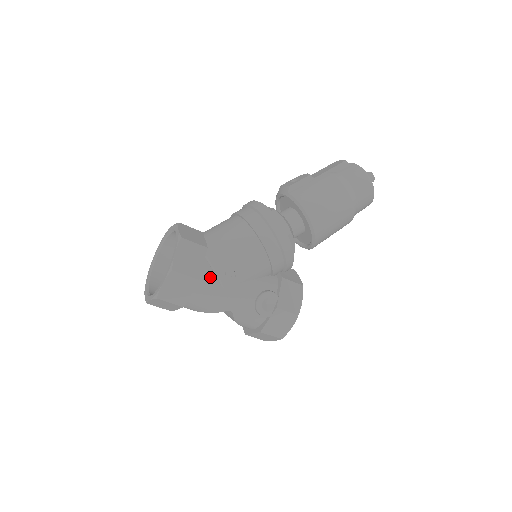
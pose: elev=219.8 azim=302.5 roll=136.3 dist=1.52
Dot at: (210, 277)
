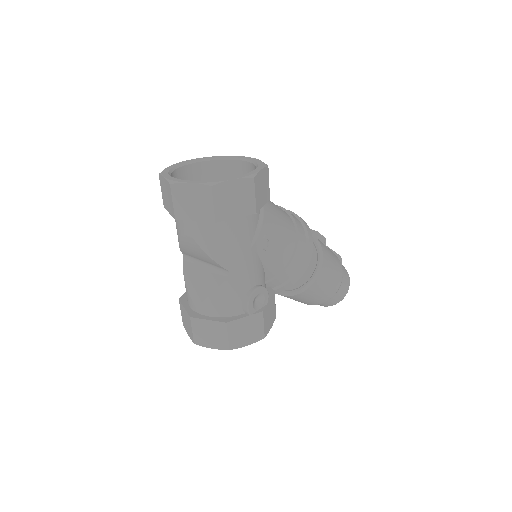
Dot at: (254, 223)
